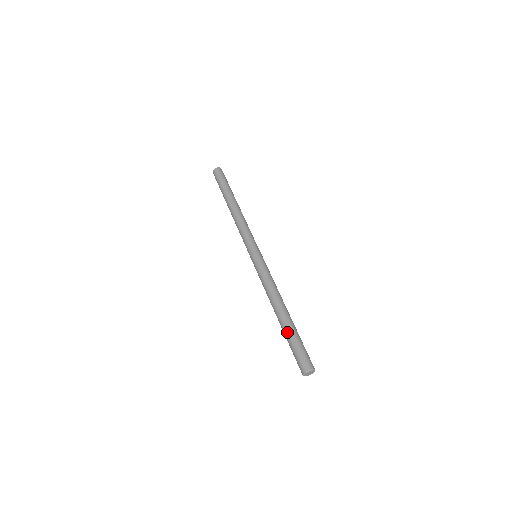
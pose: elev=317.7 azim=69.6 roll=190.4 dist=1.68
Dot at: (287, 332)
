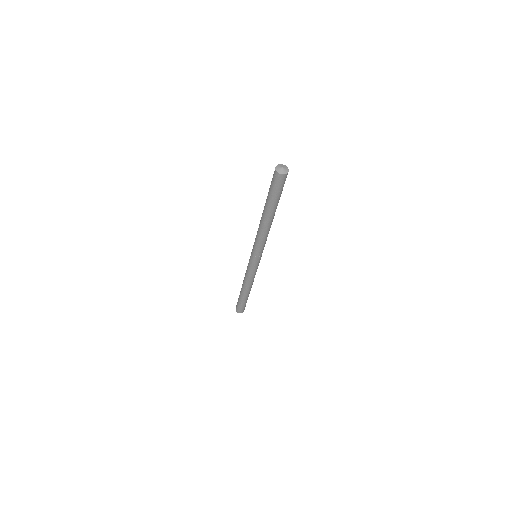
Dot at: (240, 298)
